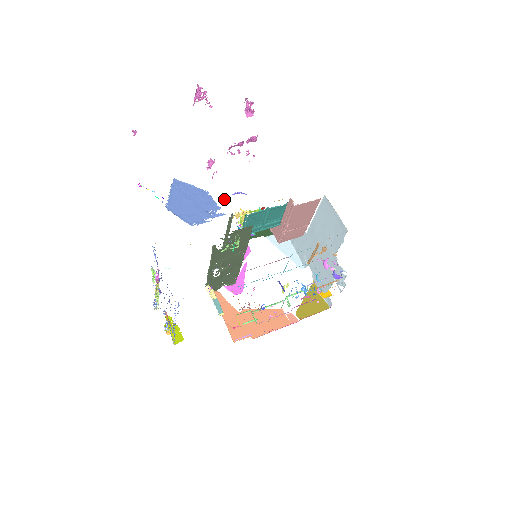
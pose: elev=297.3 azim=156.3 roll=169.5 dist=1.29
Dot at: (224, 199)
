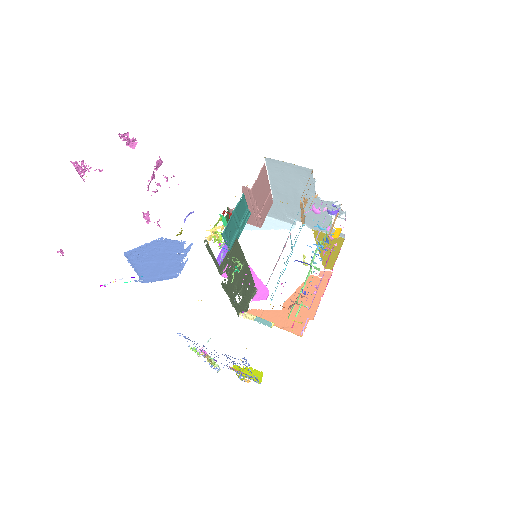
Dot at: (181, 232)
